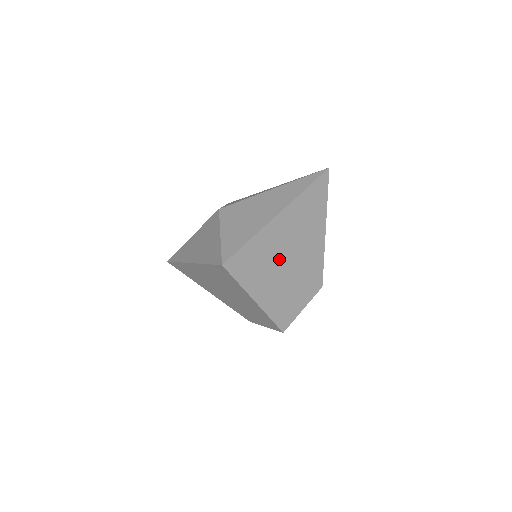
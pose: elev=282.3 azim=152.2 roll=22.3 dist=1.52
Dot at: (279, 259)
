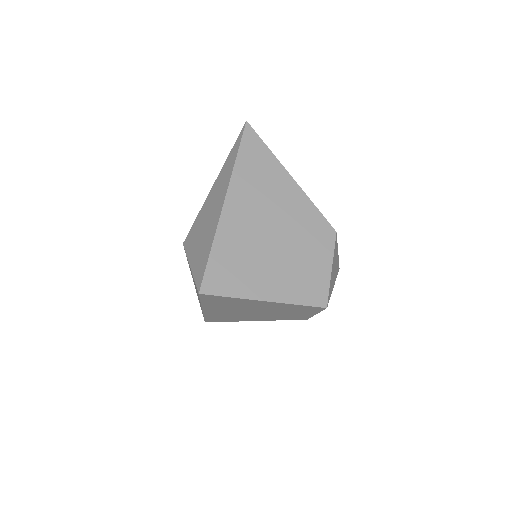
Dot at: (260, 243)
